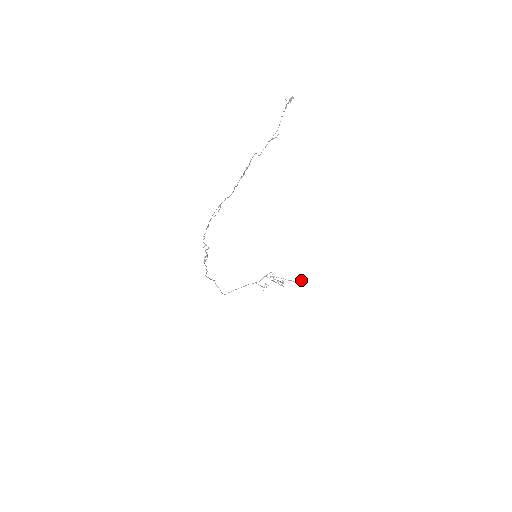
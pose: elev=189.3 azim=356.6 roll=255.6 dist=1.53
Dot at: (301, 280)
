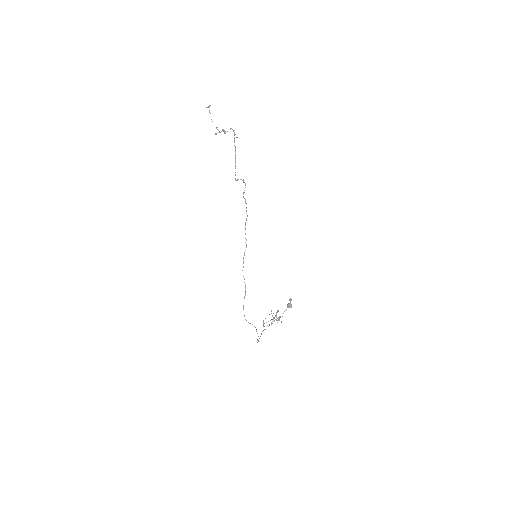
Dot at: (287, 304)
